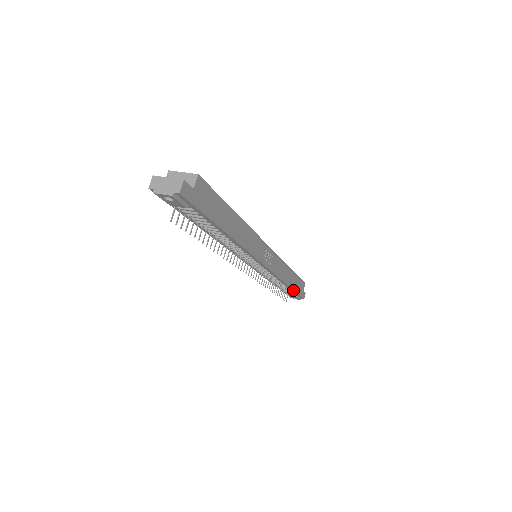
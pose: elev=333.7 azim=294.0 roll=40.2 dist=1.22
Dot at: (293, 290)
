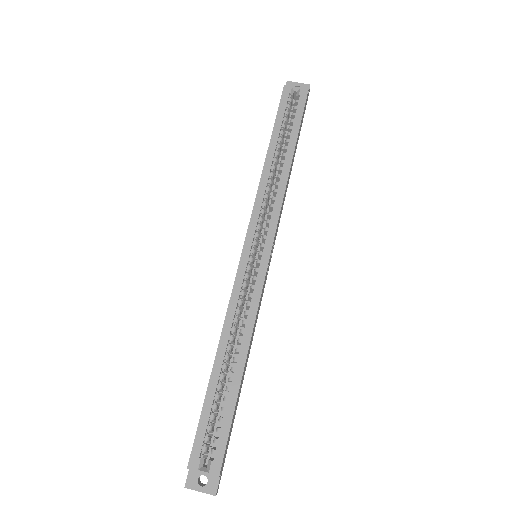
Dot at: (297, 143)
